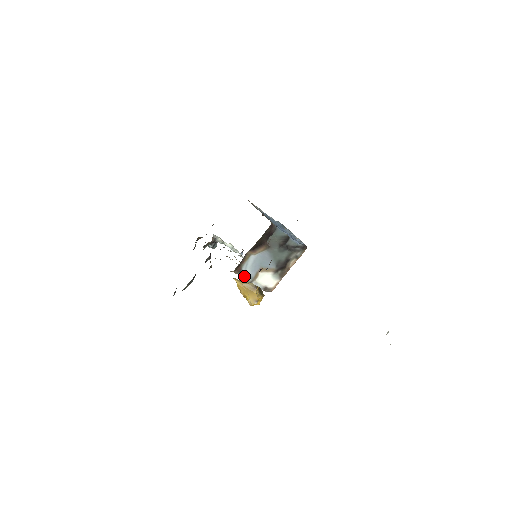
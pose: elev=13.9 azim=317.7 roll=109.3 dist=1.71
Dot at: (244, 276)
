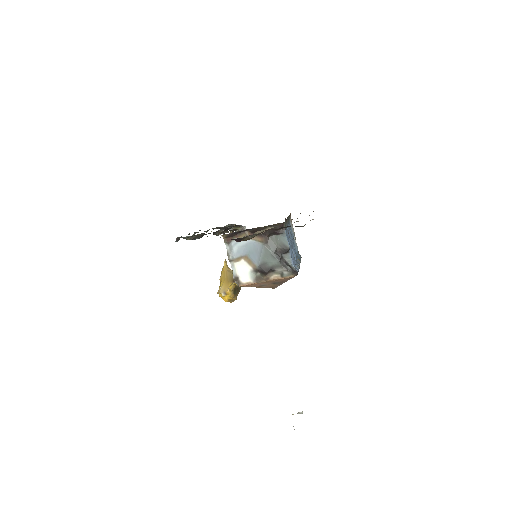
Dot at: (229, 250)
